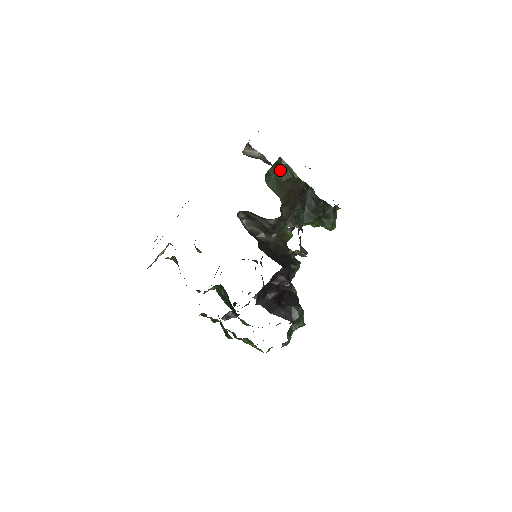
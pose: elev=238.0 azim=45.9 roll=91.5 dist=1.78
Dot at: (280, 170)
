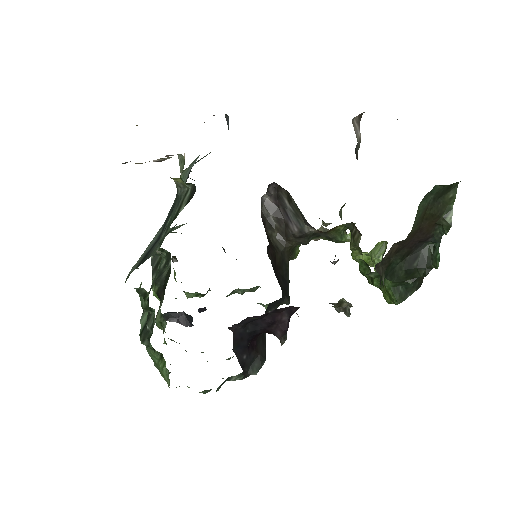
Dot at: (441, 196)
